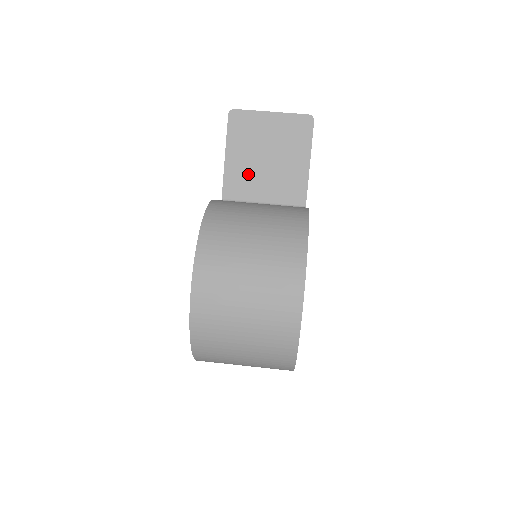
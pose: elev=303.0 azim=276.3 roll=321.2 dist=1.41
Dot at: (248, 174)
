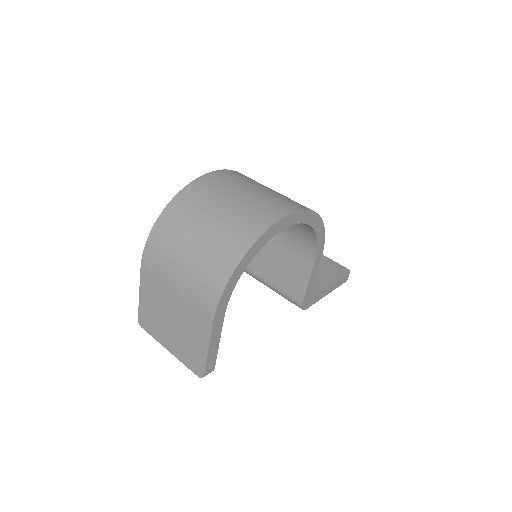
Dot at: occluded
